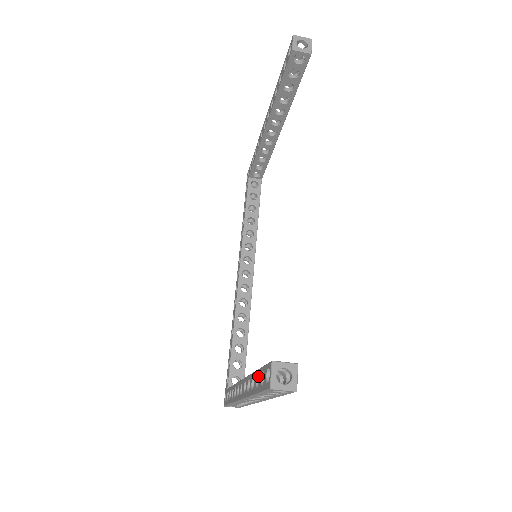
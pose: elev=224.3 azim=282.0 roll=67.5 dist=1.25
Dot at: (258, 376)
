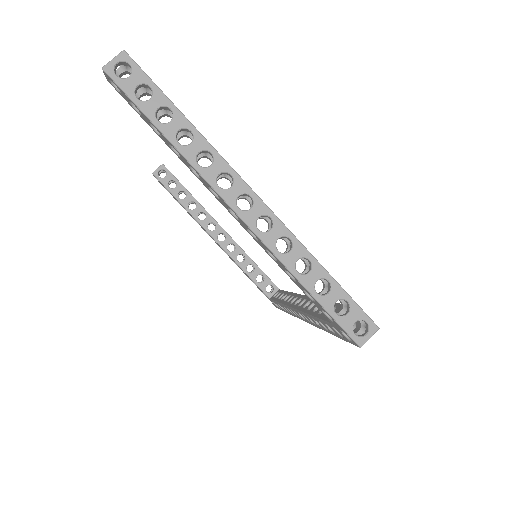
Dot at: (160, 134)
